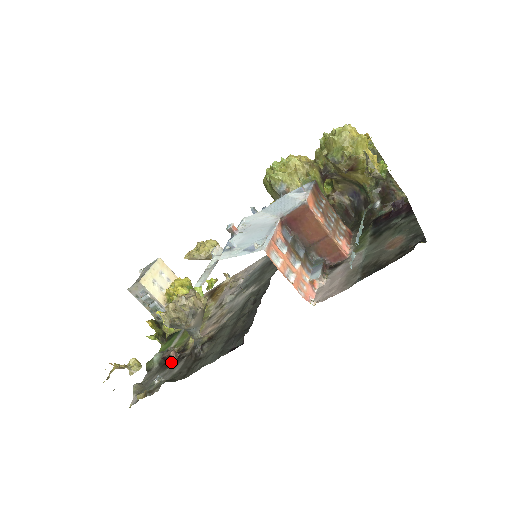
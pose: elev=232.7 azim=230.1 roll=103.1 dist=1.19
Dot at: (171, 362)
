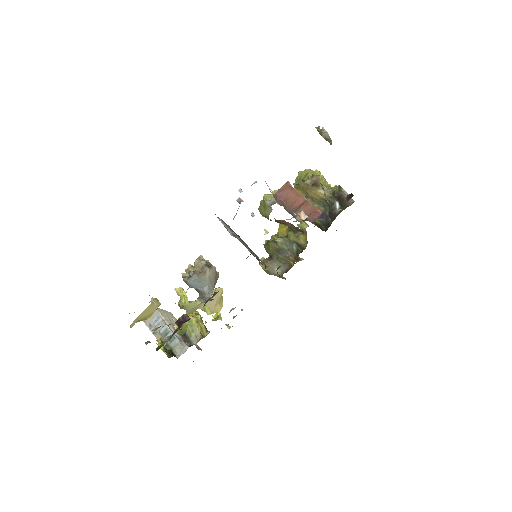
Dot at: (184, 322)
